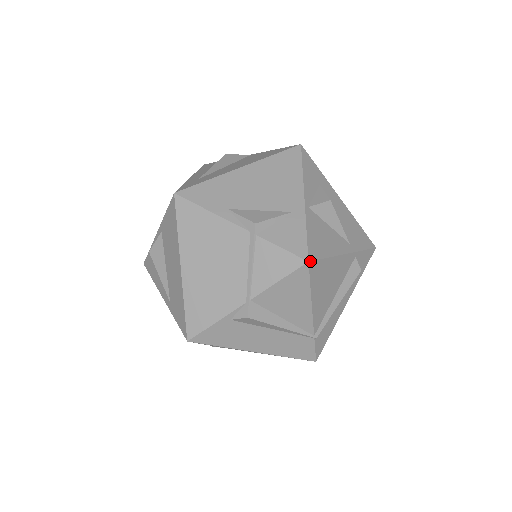
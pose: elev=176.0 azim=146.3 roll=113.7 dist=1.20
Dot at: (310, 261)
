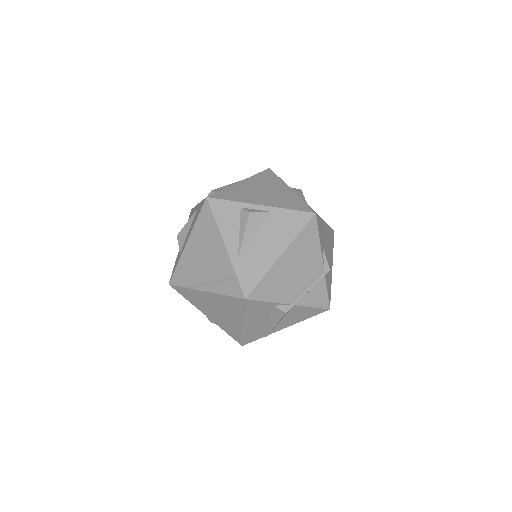
Dot at: (329, 309)
